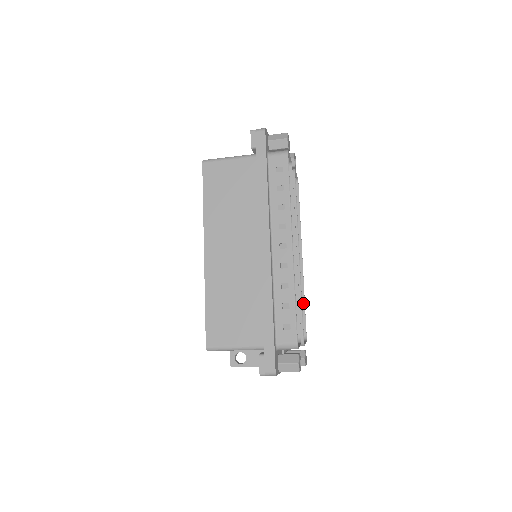
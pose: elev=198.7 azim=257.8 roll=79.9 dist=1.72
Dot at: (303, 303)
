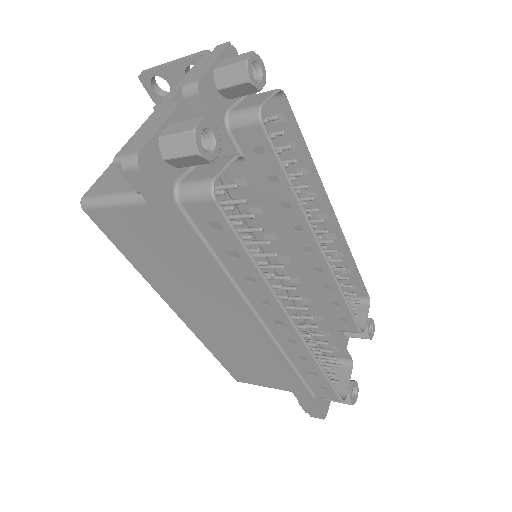
Dot at: (354, 267)
